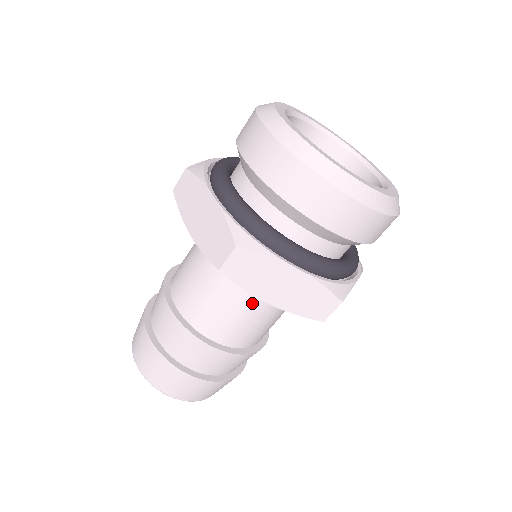
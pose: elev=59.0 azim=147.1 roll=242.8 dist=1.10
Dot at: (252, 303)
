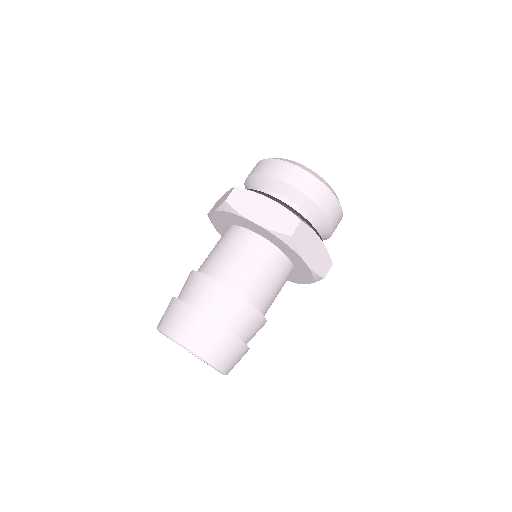
Dot at: (279, 275)
